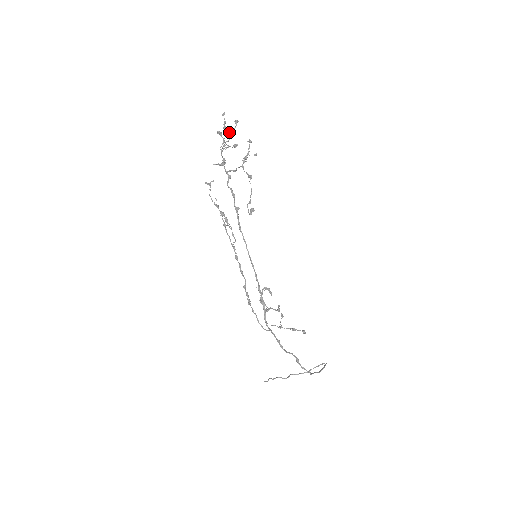
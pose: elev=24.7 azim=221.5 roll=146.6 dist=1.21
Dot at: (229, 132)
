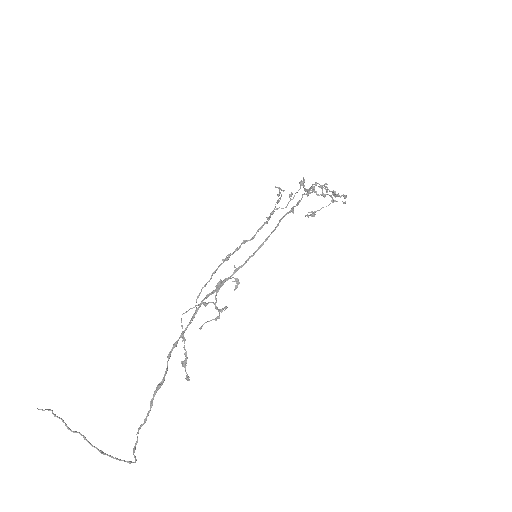
Dot at: occluded
